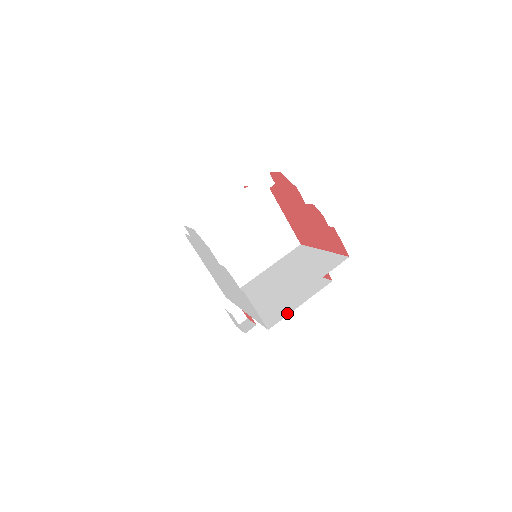
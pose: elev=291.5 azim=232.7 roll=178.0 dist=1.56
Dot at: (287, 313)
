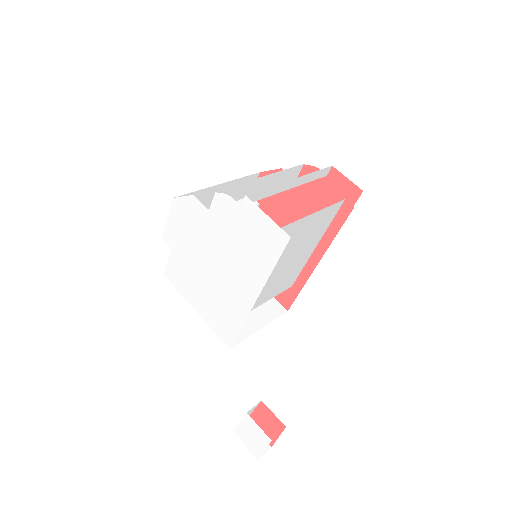
Dot at: occluded
